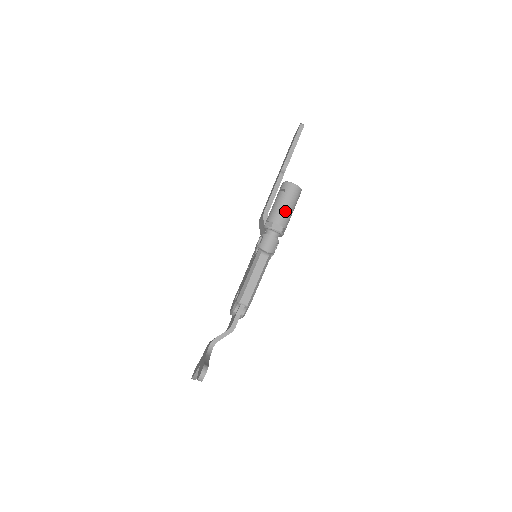
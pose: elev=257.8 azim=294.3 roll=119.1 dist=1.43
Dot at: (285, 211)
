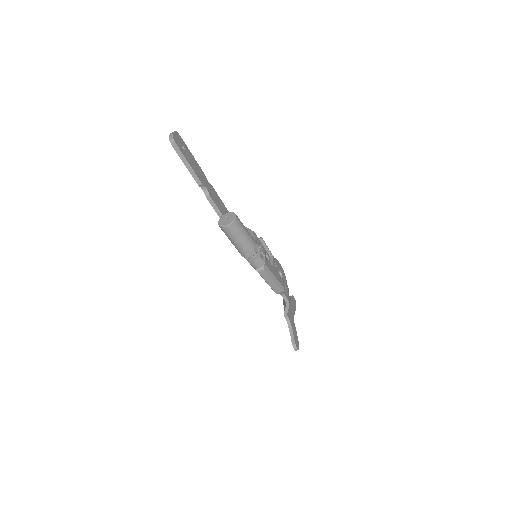
Dot at: (242, 244)
